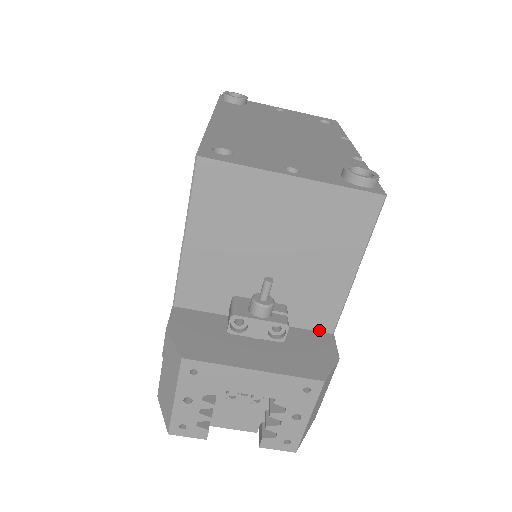
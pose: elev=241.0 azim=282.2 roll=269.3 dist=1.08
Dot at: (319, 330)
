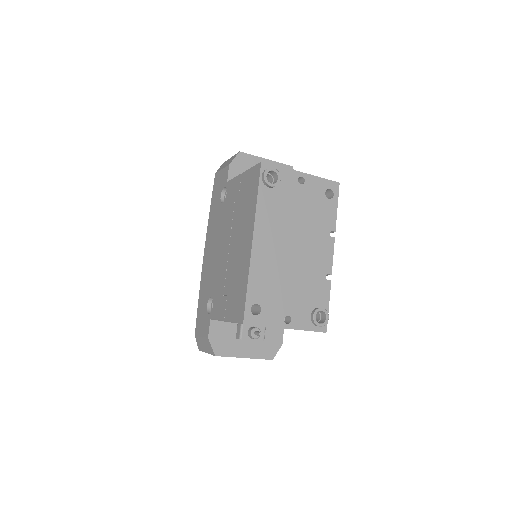
Dot at: occluded
